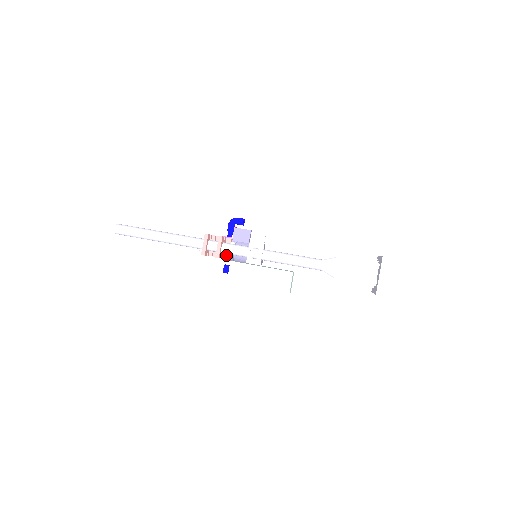
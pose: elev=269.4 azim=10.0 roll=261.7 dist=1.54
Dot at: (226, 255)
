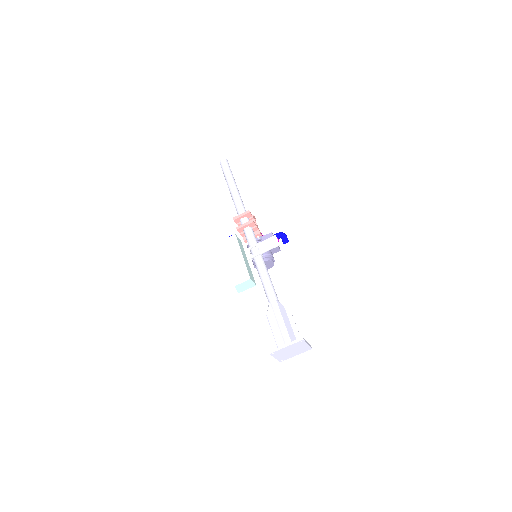
Dot at: occluded
